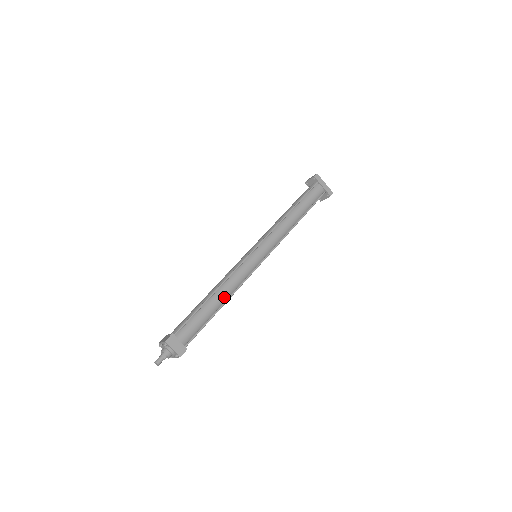
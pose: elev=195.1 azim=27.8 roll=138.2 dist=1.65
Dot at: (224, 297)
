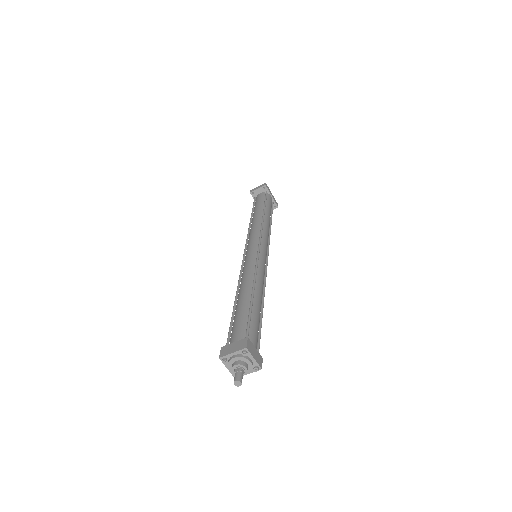
Dot at: (261, 296)
